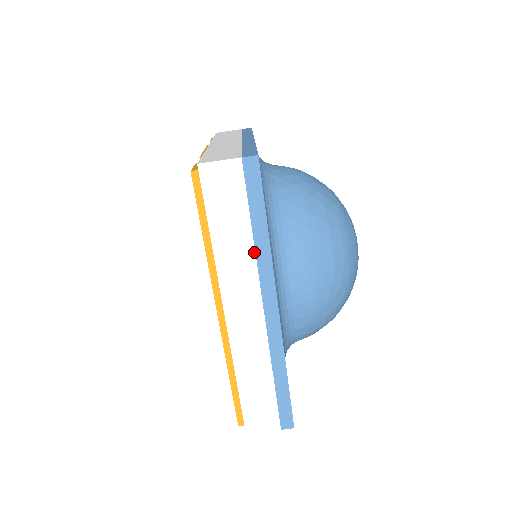
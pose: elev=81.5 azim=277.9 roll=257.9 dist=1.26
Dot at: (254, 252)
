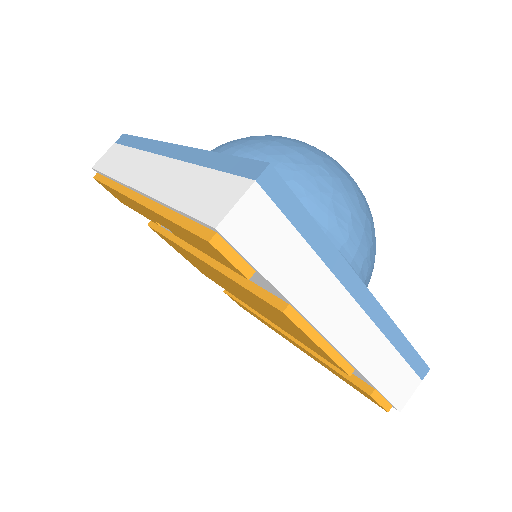
Dot at: (140, 151)
